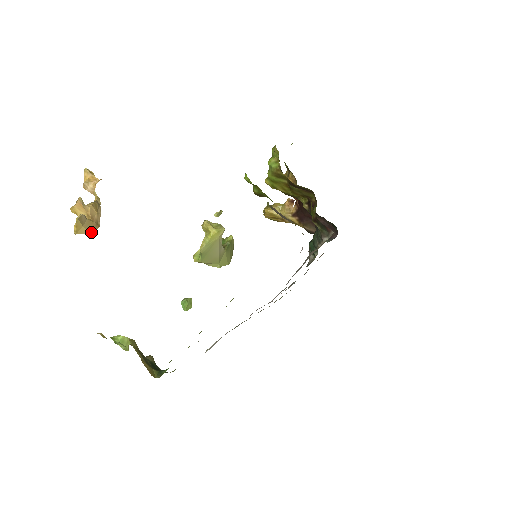
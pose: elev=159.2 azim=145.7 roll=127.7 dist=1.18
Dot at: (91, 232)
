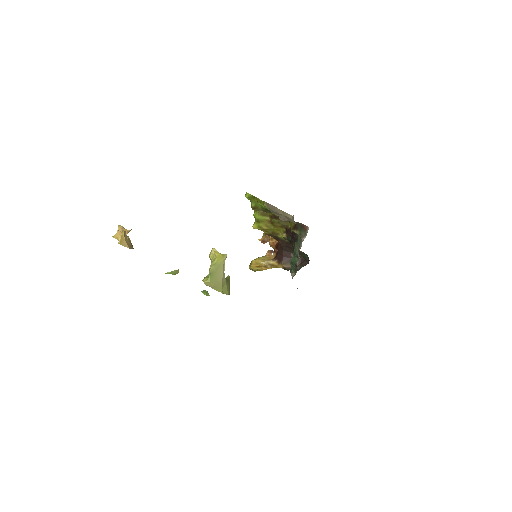
Dot at: (129, 247)
